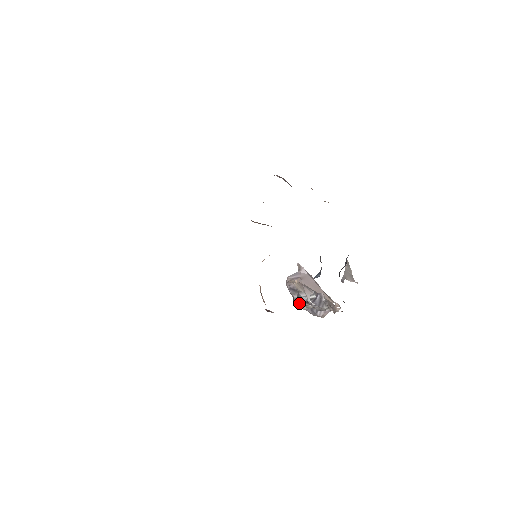
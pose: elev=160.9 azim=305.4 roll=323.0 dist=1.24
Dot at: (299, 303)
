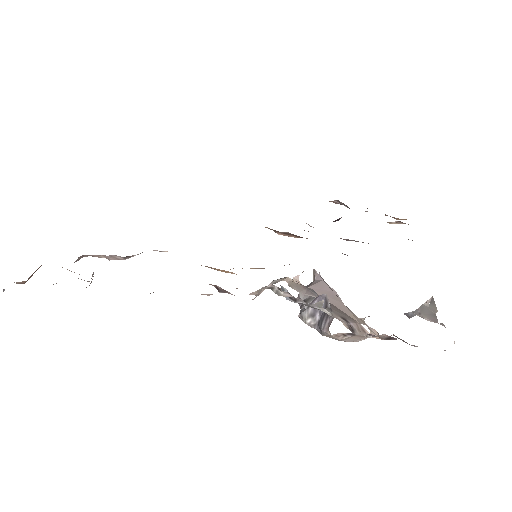
Dot at: (300, 313)
